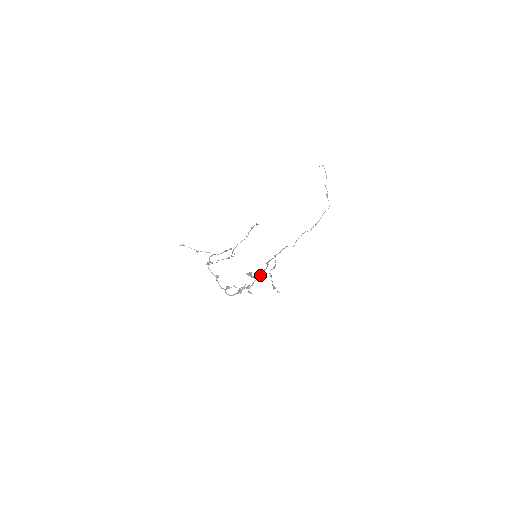
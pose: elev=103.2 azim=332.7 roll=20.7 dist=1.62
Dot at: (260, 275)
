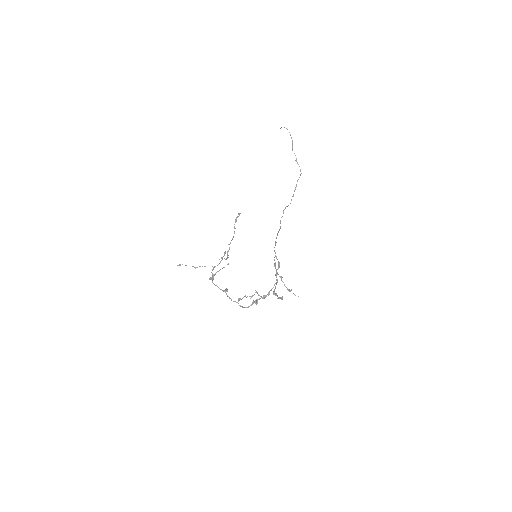
Dot at: occluded
